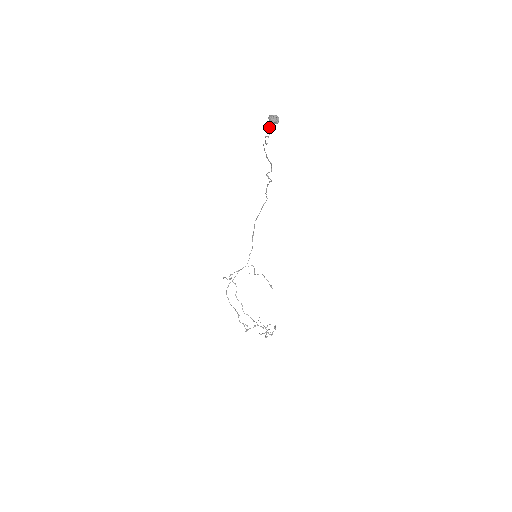
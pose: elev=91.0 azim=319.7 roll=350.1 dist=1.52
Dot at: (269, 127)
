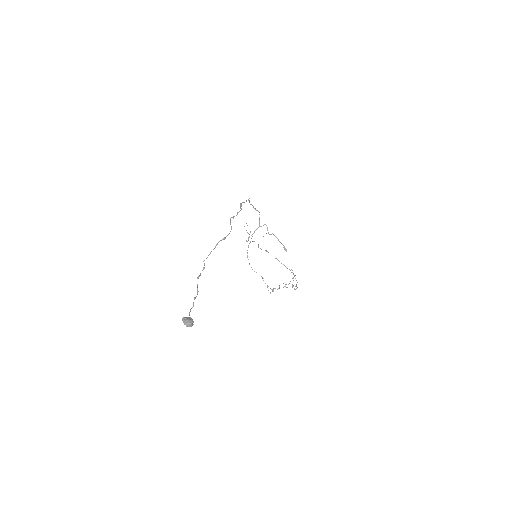
Dot at: (190, 311)
